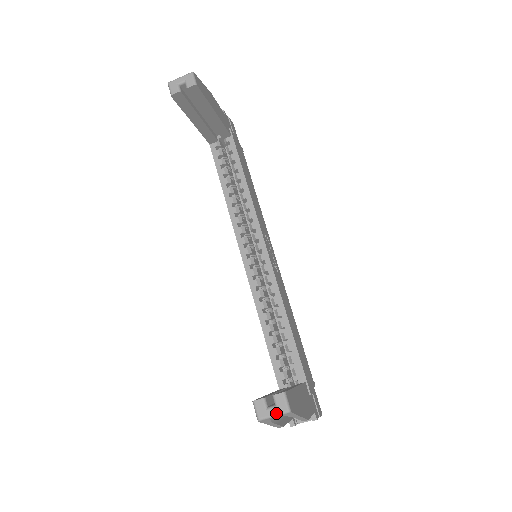
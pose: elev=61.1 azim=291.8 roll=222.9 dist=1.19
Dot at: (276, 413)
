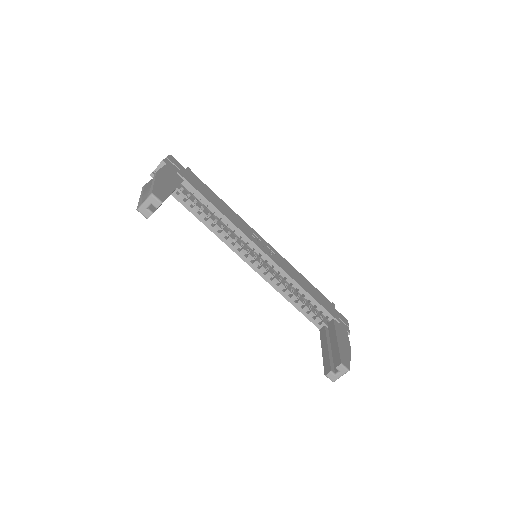
Dot at: (342, 375)
